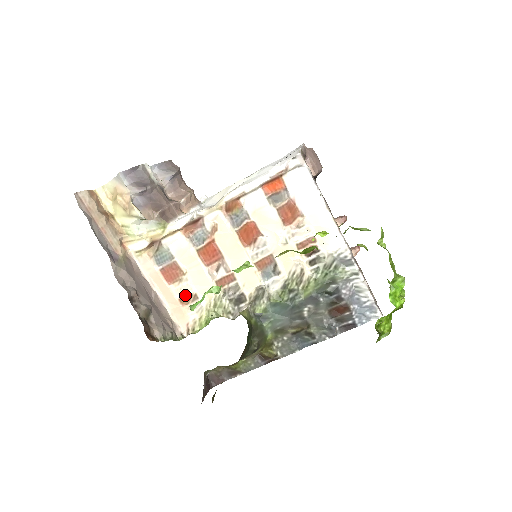
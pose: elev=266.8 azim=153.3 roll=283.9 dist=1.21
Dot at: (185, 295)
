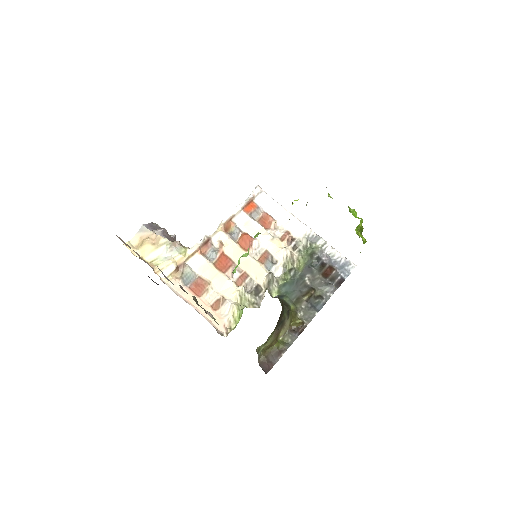
Dot at: (215, 301)
